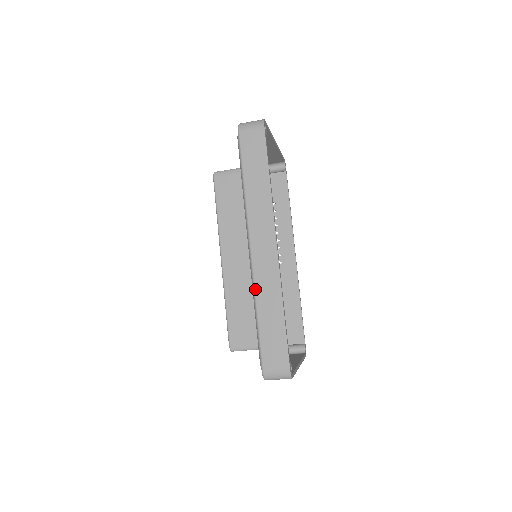
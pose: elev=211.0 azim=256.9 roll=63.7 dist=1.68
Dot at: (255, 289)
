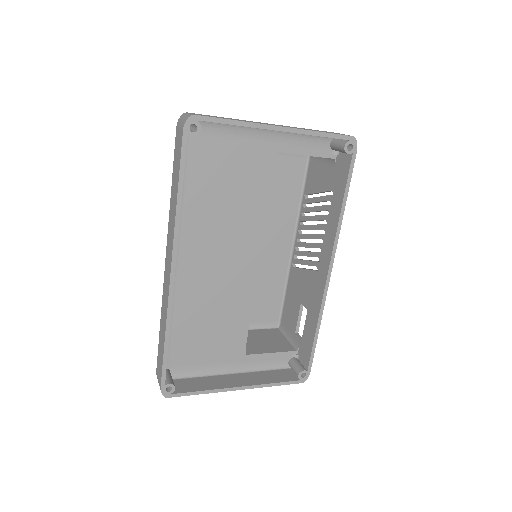
Dot at: (162, 301)
